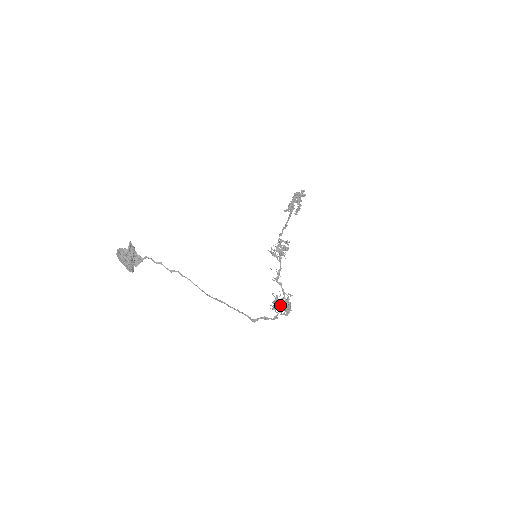
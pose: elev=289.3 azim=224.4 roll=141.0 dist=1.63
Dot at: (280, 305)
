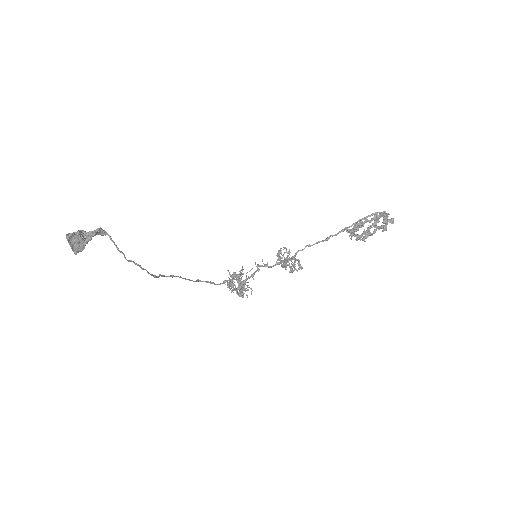
Dot at: (238, 280)
